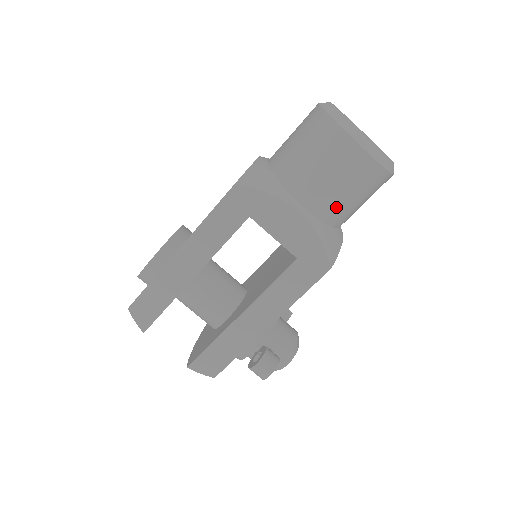
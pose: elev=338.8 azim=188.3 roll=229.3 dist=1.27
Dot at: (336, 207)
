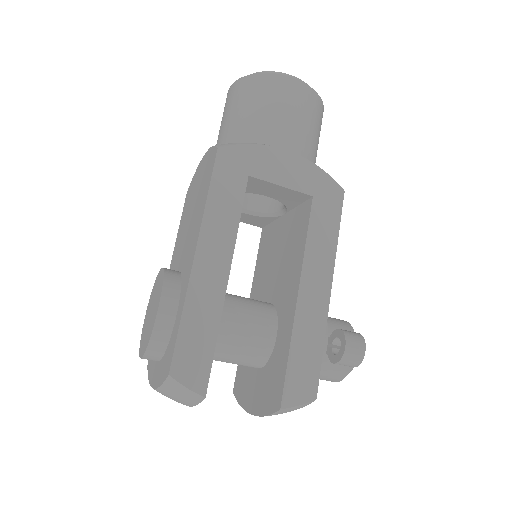
Dot at: (308, 143)
